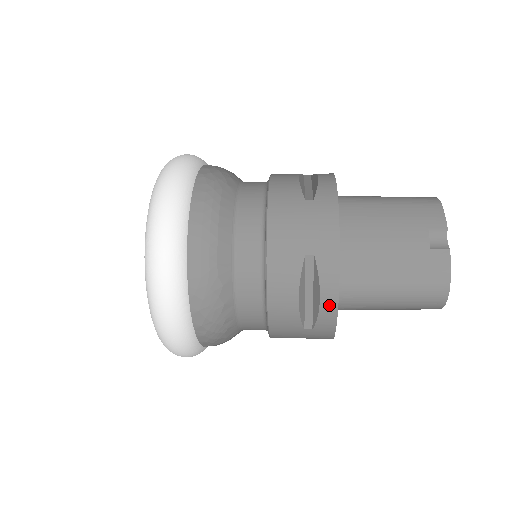
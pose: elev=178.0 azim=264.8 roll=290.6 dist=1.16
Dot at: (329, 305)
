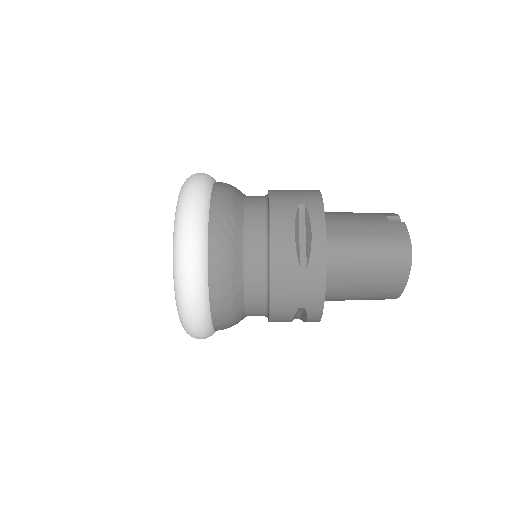
Dot at: (319, 238)
